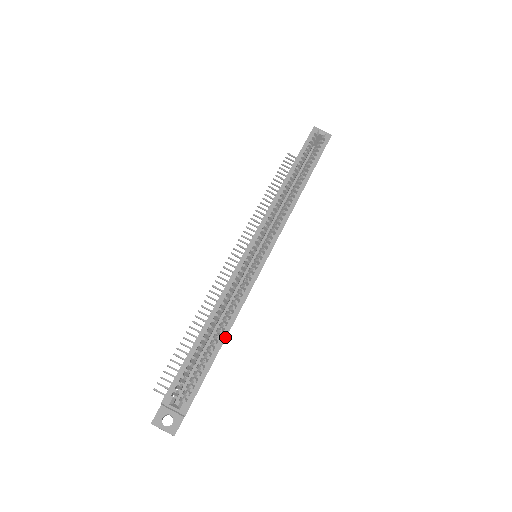
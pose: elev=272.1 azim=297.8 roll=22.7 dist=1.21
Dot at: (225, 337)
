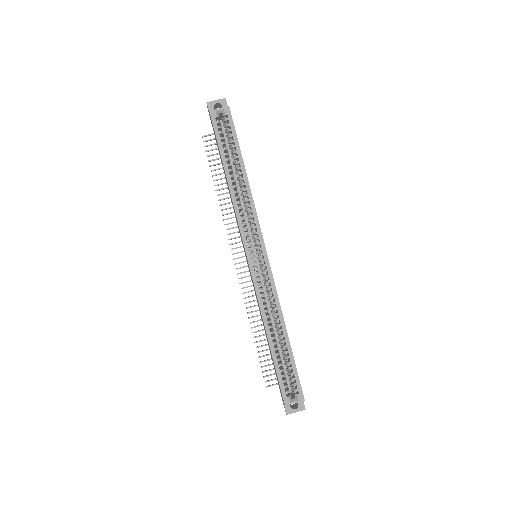
Dot at: (287, 336)
